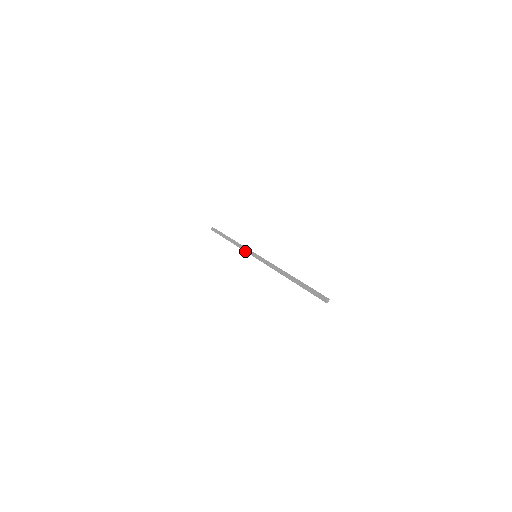
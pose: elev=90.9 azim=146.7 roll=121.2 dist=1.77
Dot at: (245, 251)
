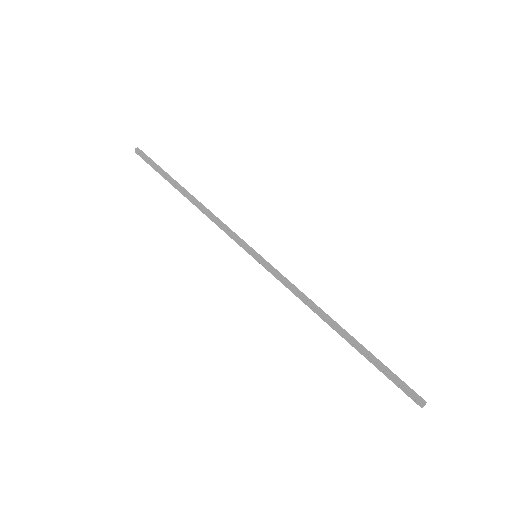
Dot at: (229, 235)
